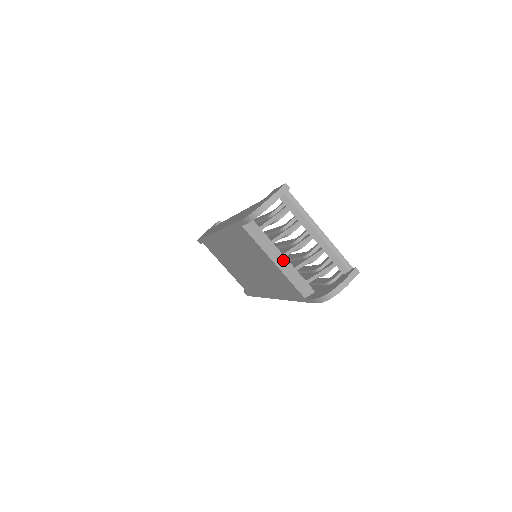
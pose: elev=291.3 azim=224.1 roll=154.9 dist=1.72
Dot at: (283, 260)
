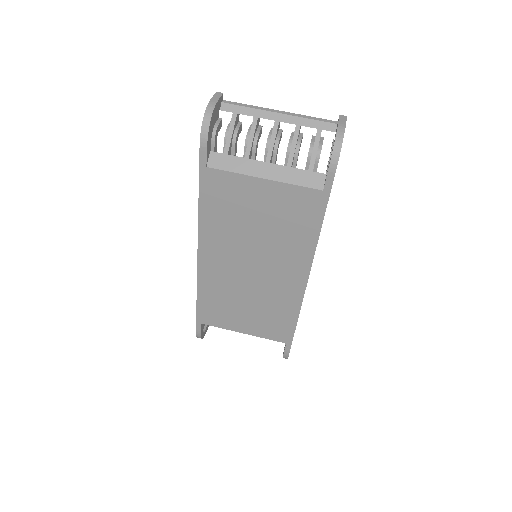
Dot at: (270, 168)
